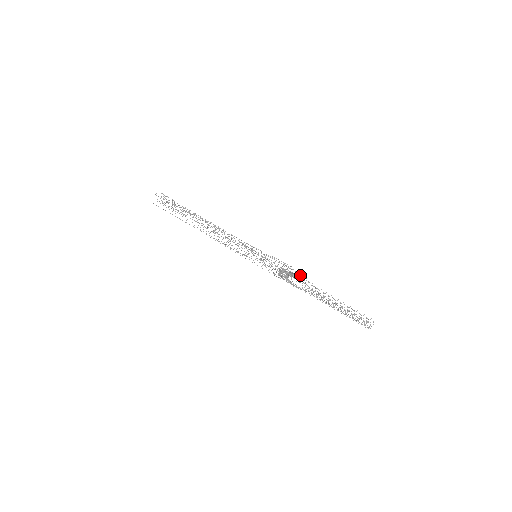
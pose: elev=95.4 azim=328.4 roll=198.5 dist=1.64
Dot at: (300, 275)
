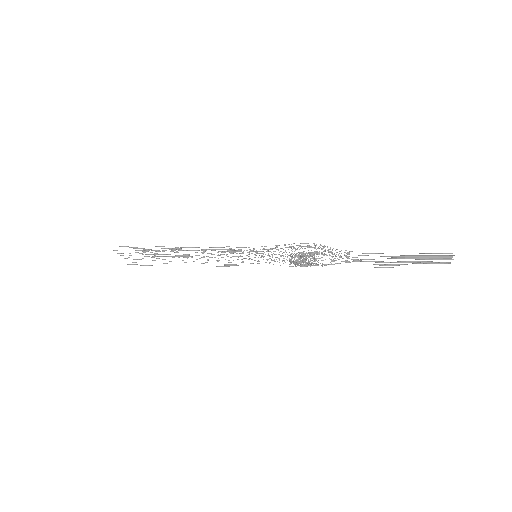
Dot at: occluded
